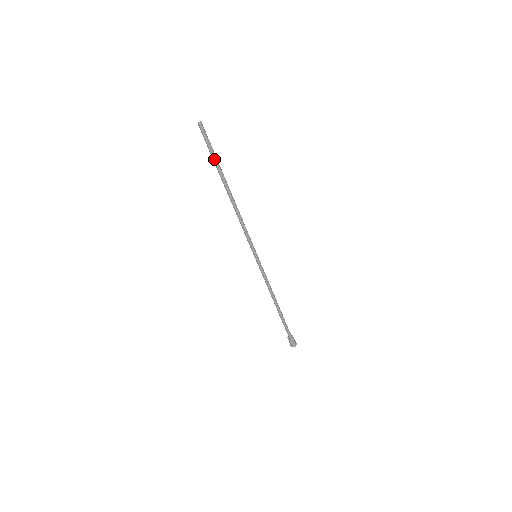
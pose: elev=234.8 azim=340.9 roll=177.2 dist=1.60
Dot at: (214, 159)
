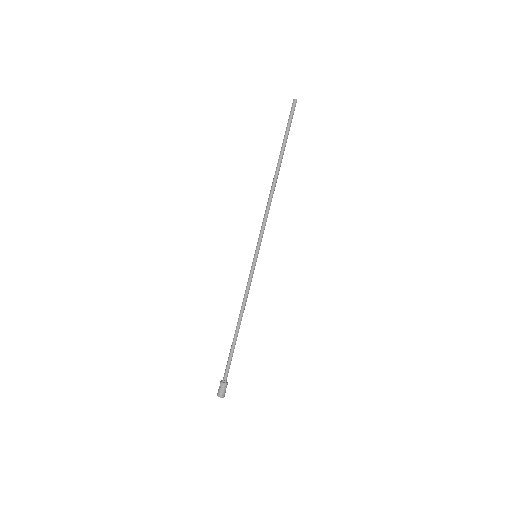
Dot at: (286, 136)
